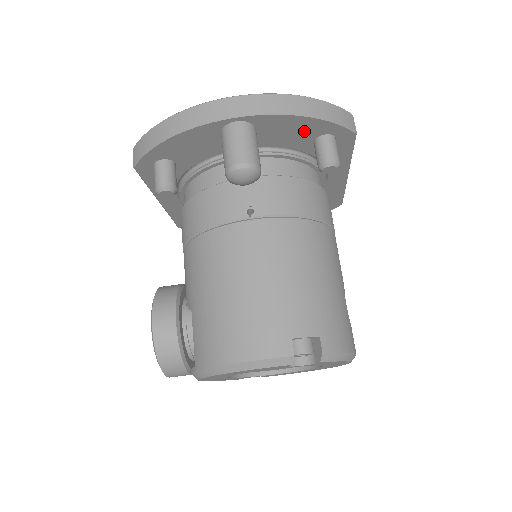
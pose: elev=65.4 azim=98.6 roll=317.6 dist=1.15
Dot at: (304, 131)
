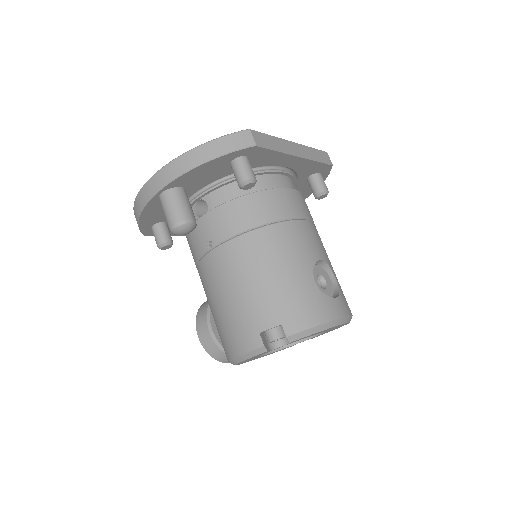
Dot at: (214, 168)
